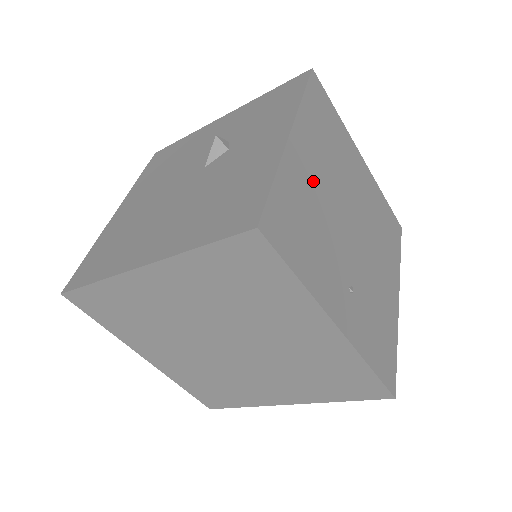
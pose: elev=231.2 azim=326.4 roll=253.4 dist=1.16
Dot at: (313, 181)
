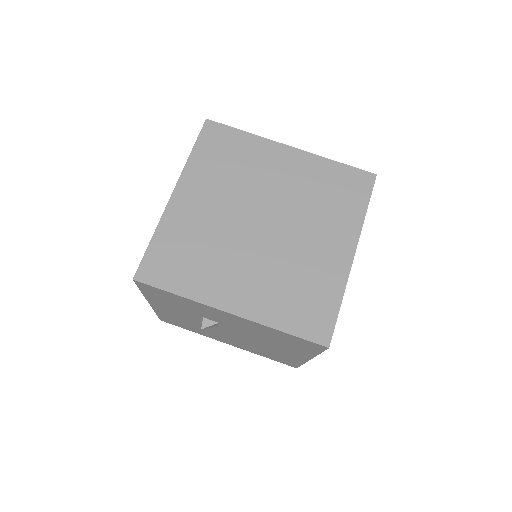
Dot at: occluded
